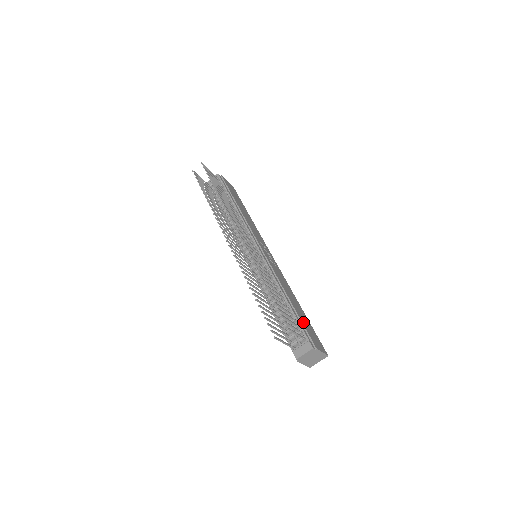
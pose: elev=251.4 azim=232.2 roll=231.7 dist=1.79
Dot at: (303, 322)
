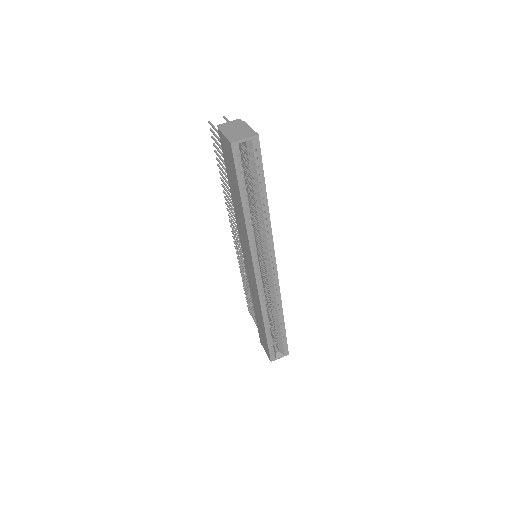
Dot at: occluded
